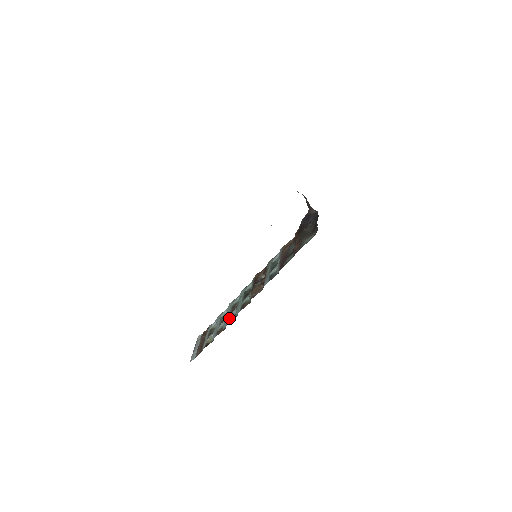
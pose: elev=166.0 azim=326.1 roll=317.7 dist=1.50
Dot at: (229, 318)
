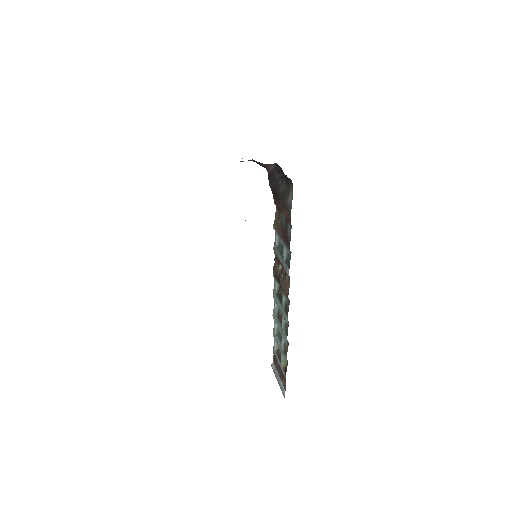
Dot at: (283, 331)
